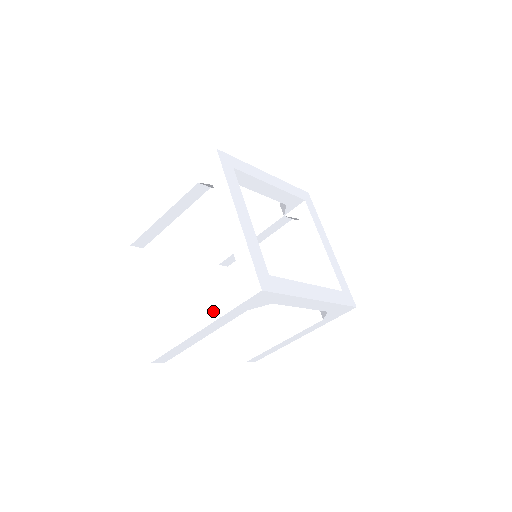
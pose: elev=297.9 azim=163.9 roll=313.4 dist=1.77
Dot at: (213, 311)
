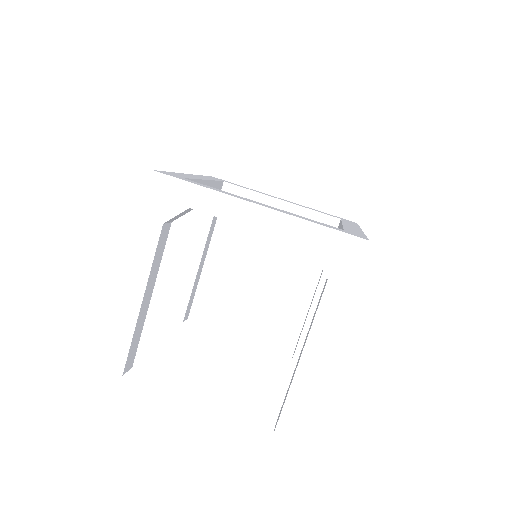
Dot at: (327, 316)
